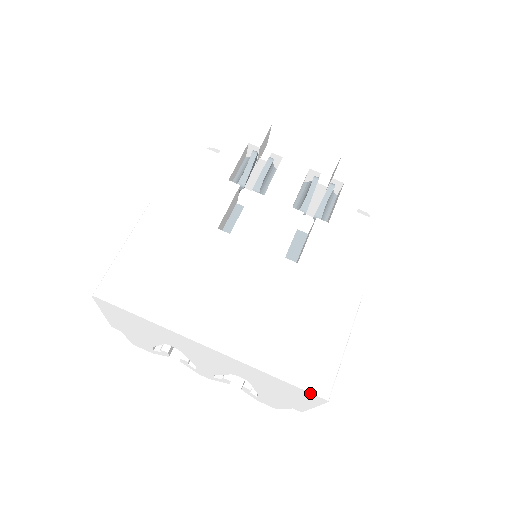
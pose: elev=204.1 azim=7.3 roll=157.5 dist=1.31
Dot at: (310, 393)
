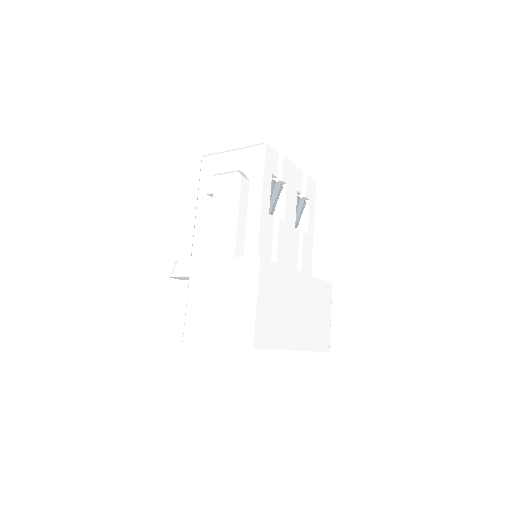
Dot at: occluded
